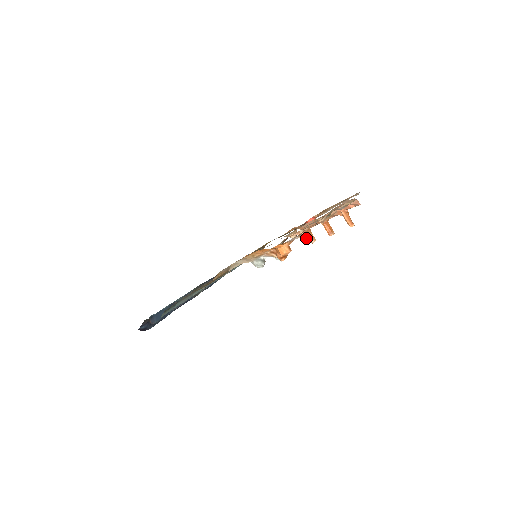
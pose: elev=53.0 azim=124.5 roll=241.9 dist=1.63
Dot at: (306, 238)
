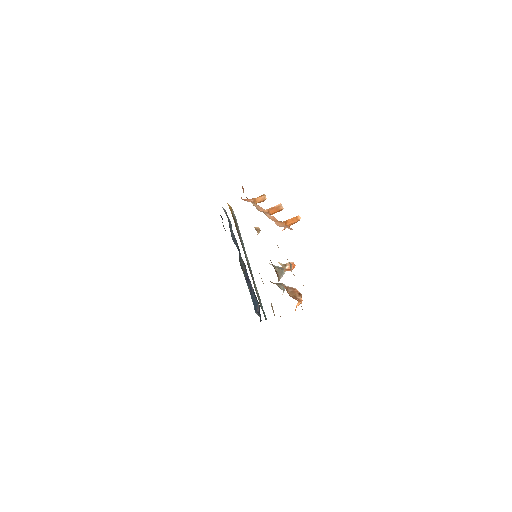
Dot at: occluded
